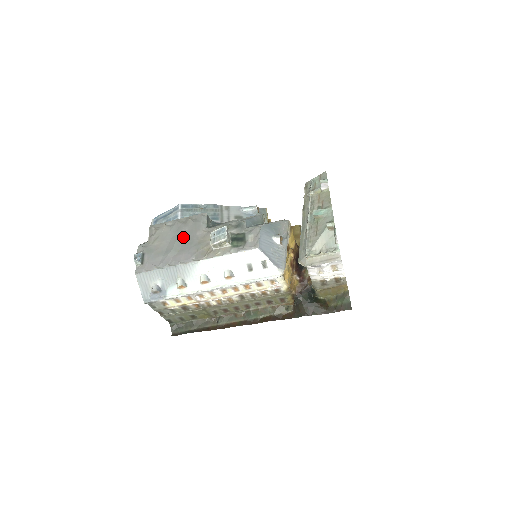
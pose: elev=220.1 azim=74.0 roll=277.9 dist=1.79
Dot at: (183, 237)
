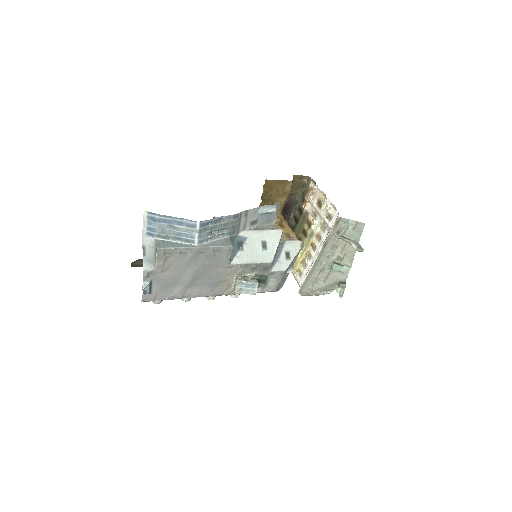
Dot at: (202, 271)
